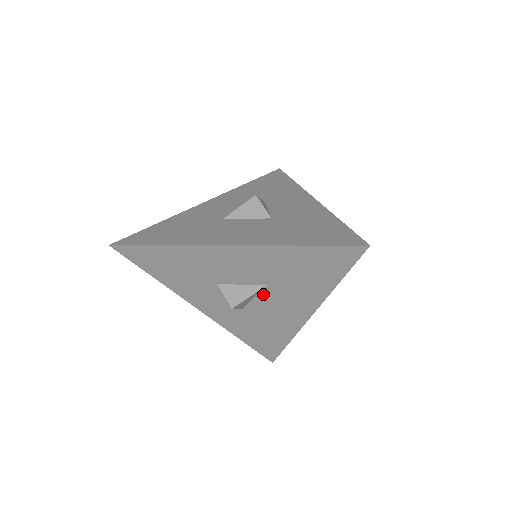
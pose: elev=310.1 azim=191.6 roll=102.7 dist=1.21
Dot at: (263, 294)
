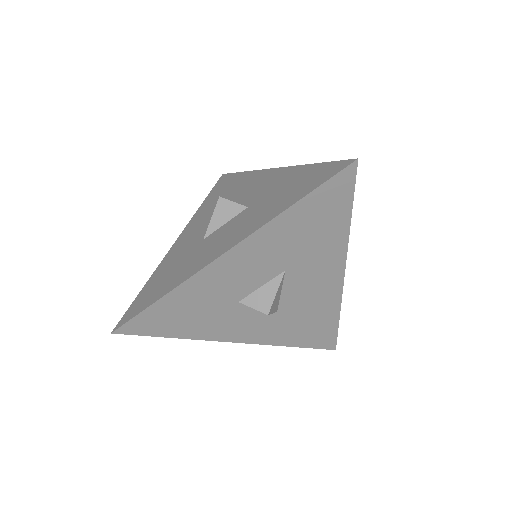
Dot at: (287, 282)
